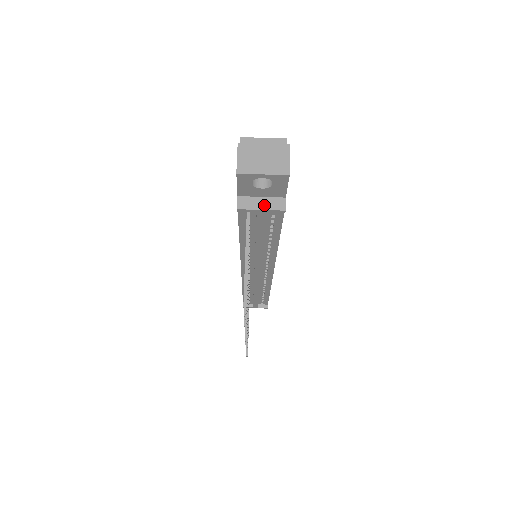
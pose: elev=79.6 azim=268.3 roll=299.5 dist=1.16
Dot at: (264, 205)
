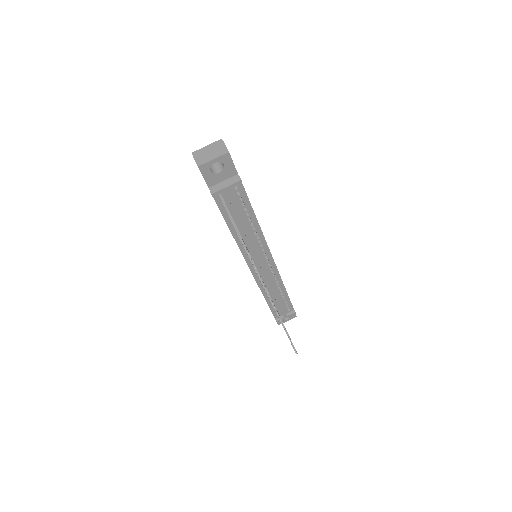
Dot at: (227, 184)
